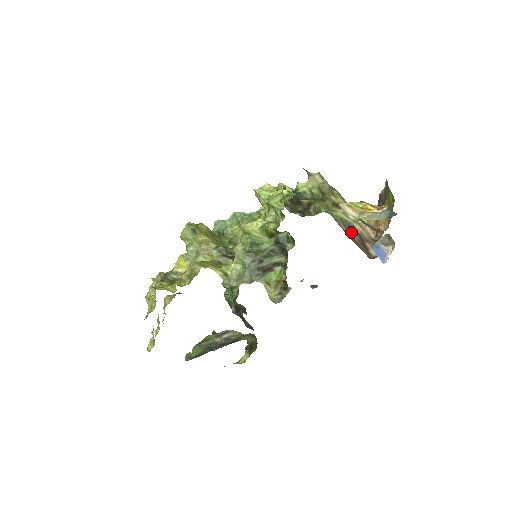
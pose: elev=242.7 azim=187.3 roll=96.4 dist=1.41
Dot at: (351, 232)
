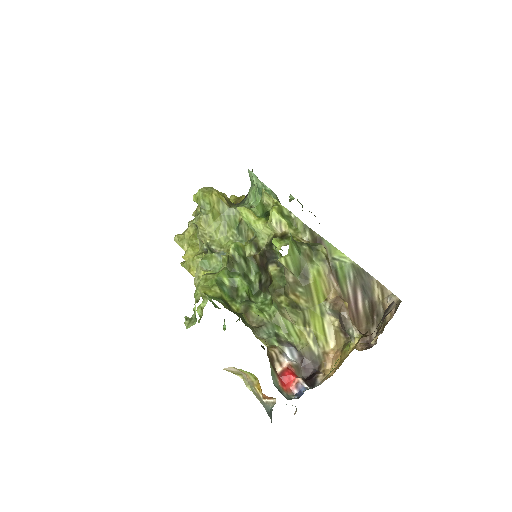
Dot at: (361, 296)
